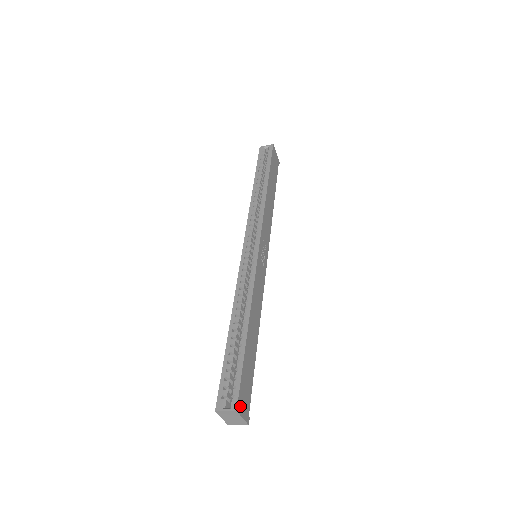
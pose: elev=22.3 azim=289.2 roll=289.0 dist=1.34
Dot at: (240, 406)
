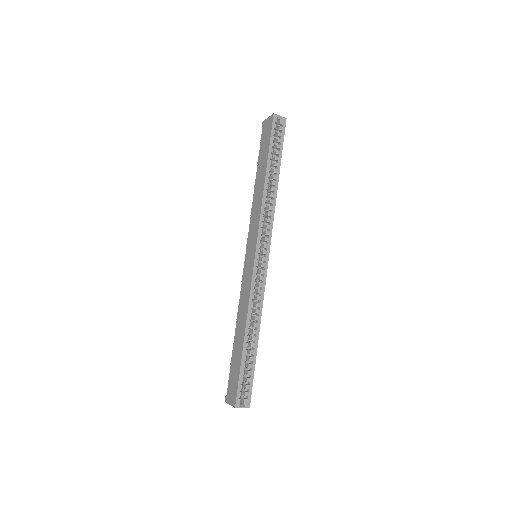
Dot at: (248, 401)
